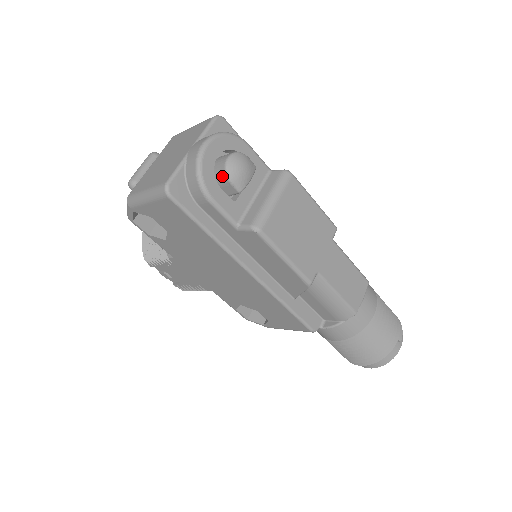
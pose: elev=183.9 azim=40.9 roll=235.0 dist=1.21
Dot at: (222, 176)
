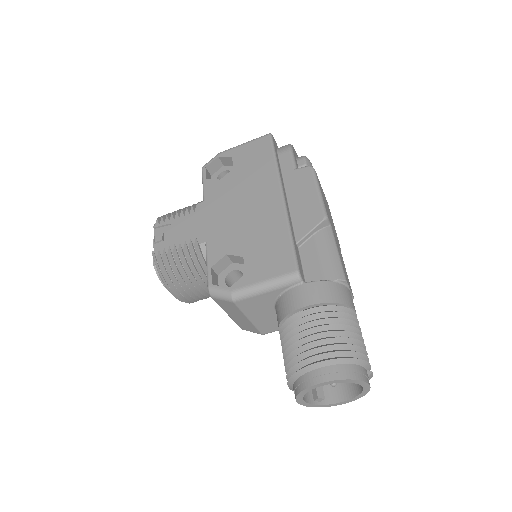
Dot at: (300, 157)
